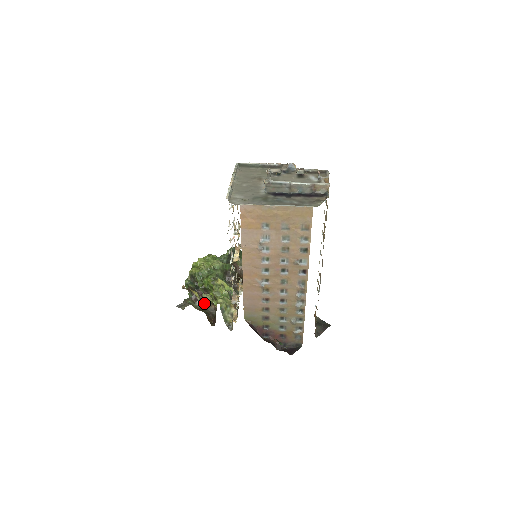
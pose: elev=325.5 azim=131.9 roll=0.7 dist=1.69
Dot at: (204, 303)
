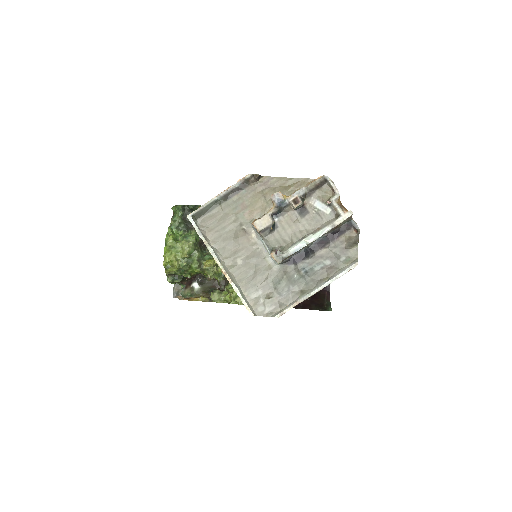
Dot at: (200, 281)
